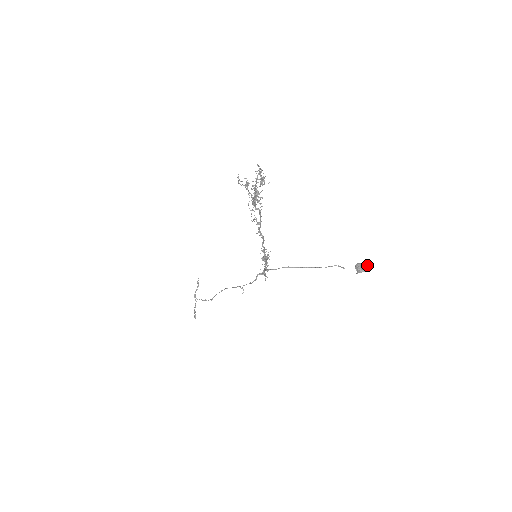
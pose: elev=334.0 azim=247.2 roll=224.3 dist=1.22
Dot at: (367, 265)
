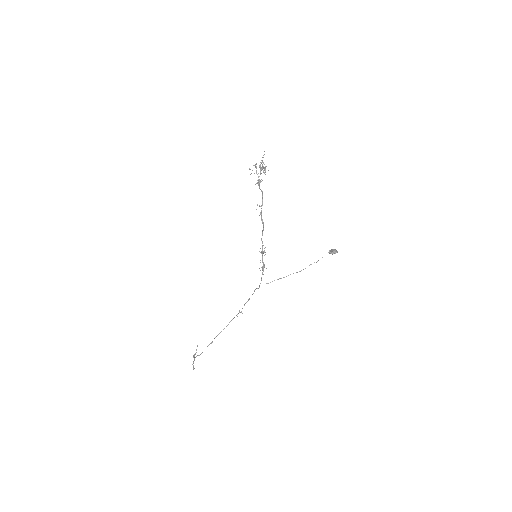
Dot at: (336, 250)
